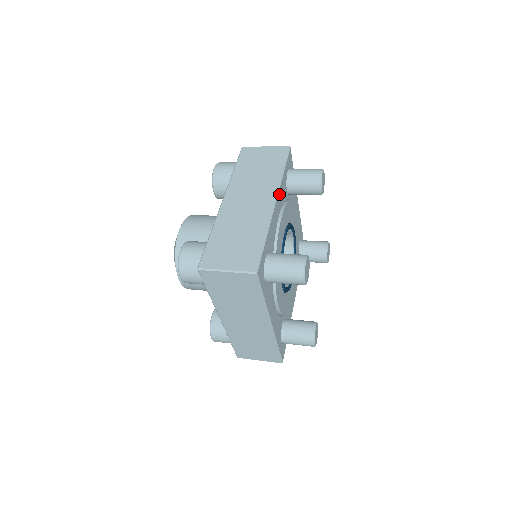
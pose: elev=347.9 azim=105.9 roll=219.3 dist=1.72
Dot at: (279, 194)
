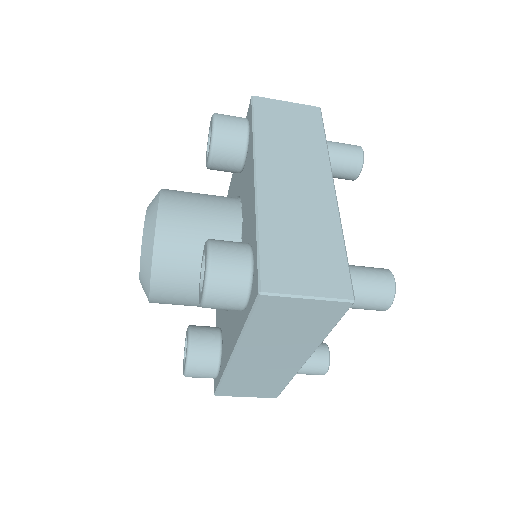
Dot at: occluded
